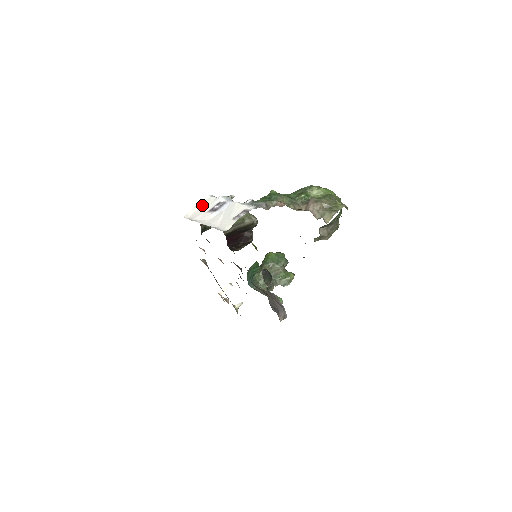
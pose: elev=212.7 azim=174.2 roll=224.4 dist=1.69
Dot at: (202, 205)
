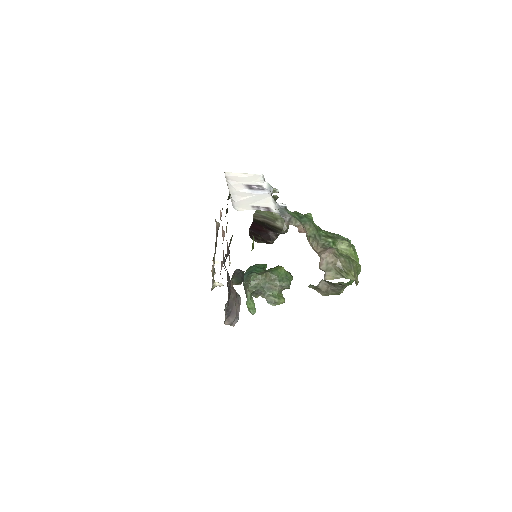
Dot at: (248, 176)
